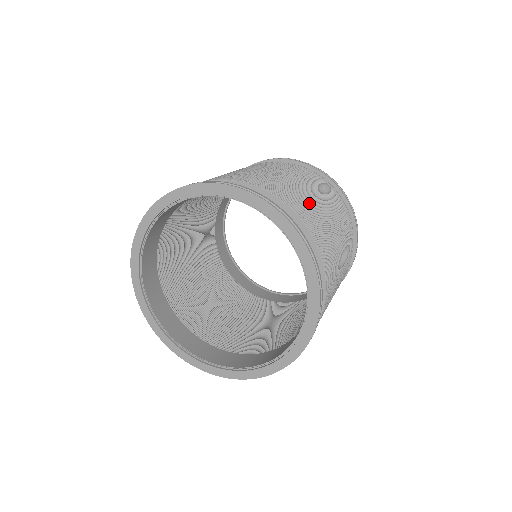
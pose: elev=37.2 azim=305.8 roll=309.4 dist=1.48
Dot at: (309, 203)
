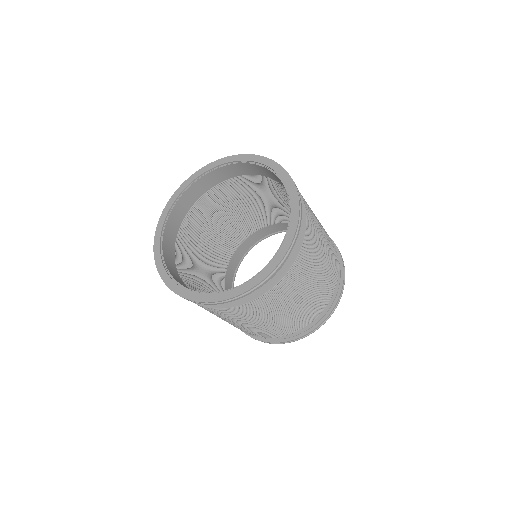
Dot at: (314, 216)
